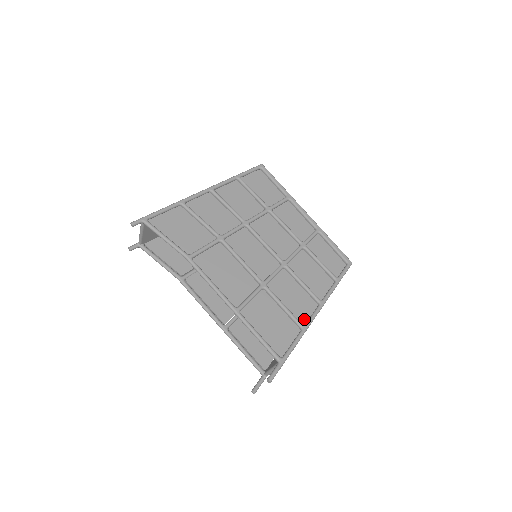
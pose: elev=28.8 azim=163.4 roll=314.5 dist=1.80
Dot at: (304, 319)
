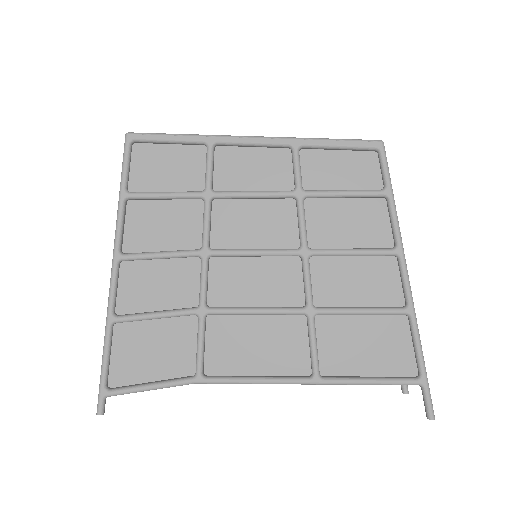
Dot at: (397, 296)
